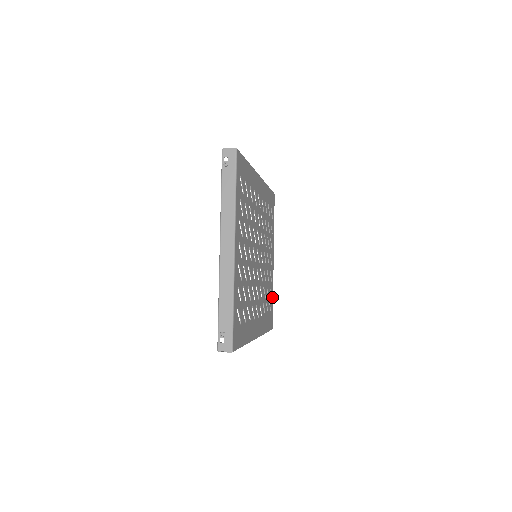
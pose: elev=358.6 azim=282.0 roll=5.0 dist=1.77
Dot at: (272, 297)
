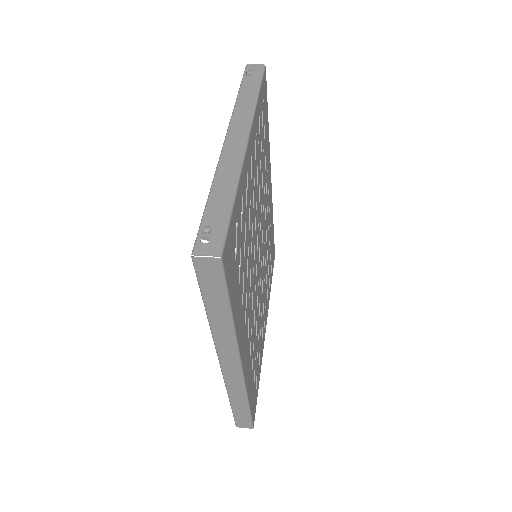
Dot at: (259, 375)
